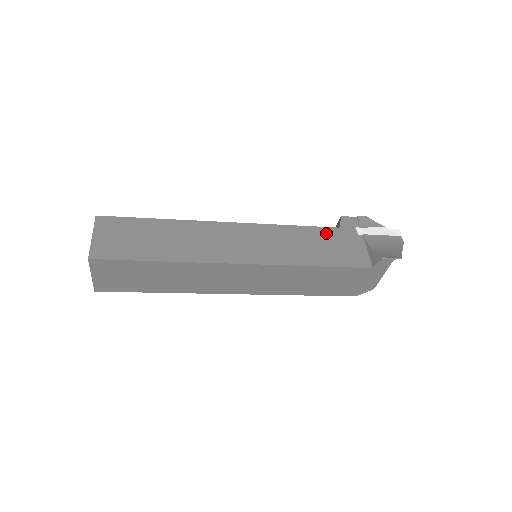
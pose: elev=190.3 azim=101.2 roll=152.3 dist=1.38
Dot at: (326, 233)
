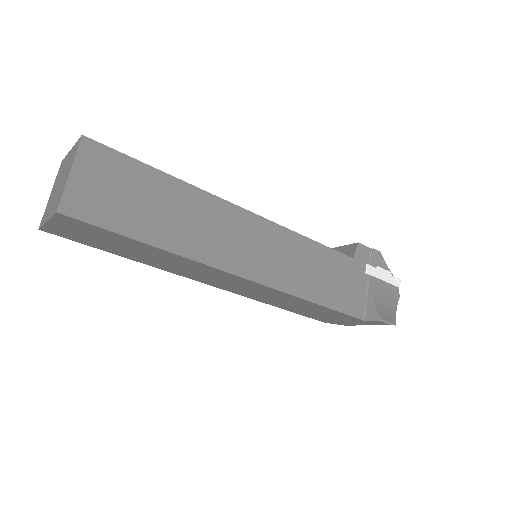
Dot at: (339, 261)
